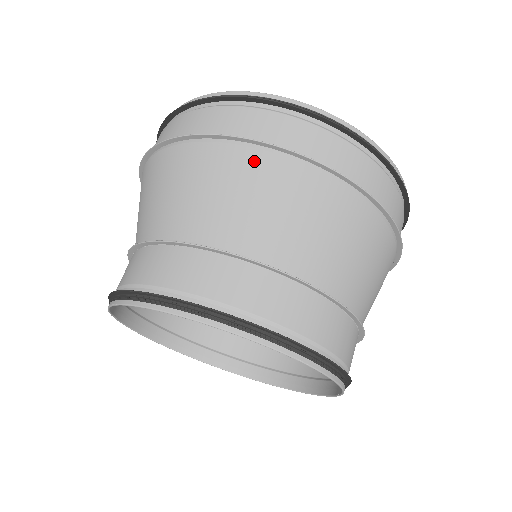
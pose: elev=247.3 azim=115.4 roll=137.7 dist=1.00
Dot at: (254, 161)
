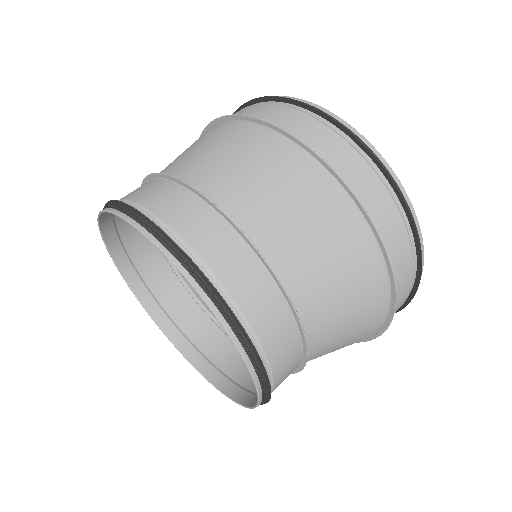
Dot at: (252, 134)
